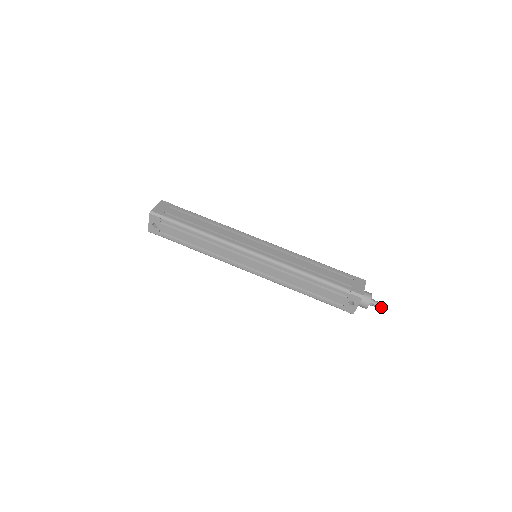
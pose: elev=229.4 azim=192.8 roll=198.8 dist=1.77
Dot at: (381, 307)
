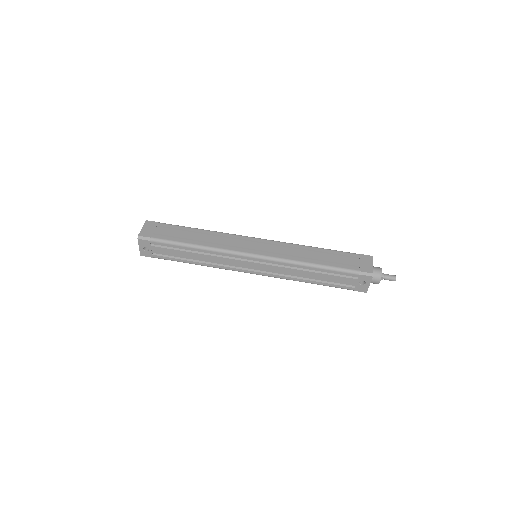
Dot at: (393, 279)
